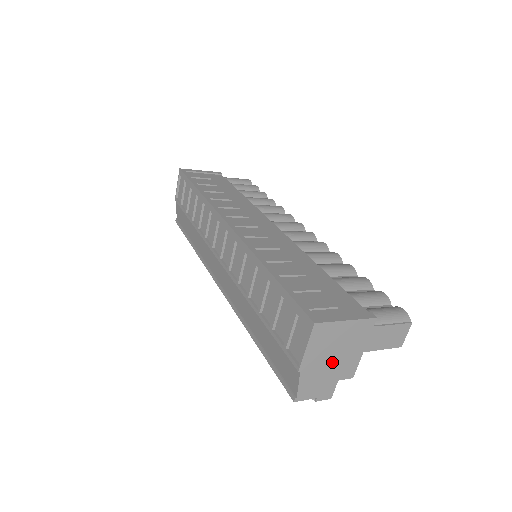
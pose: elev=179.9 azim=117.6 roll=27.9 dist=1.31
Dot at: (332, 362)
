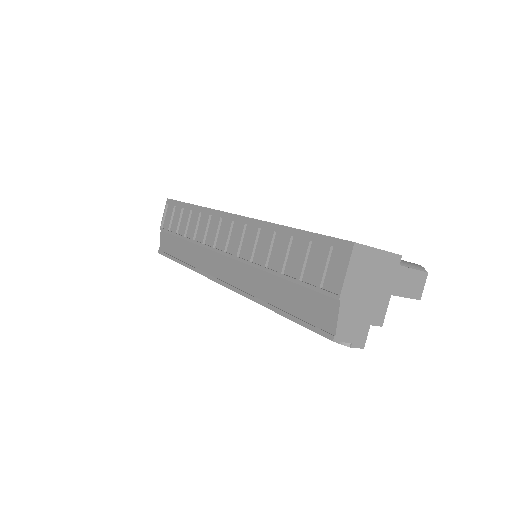
Dot at: (366, 298)
